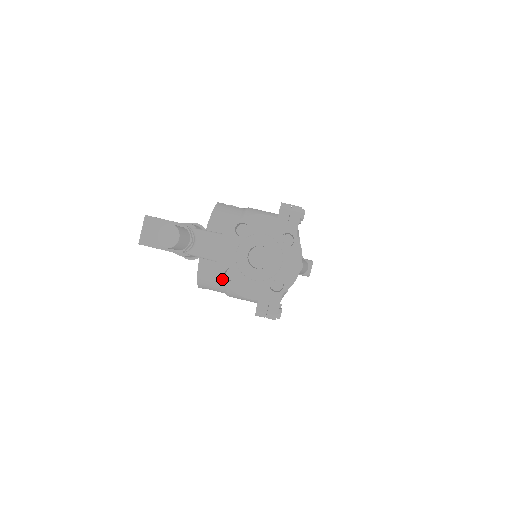
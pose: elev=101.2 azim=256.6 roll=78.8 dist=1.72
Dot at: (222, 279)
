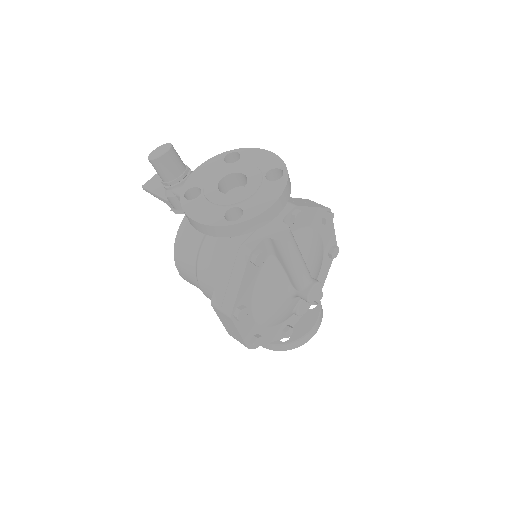
Dot at: (197, 245)
